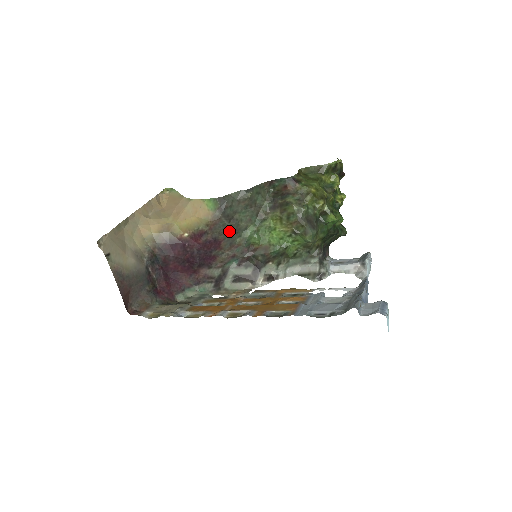
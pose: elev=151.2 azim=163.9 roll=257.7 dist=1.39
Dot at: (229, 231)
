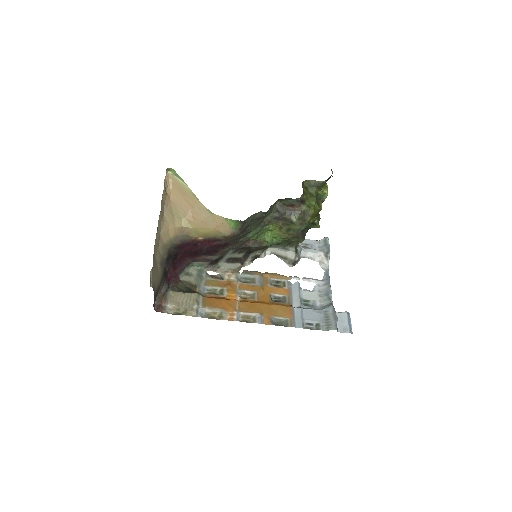
Dot at: (239, 238)
